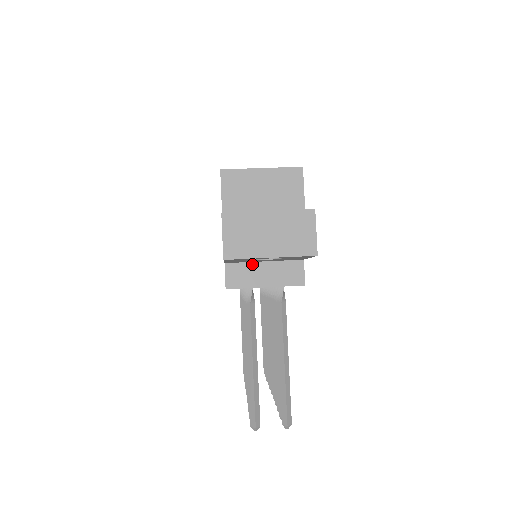
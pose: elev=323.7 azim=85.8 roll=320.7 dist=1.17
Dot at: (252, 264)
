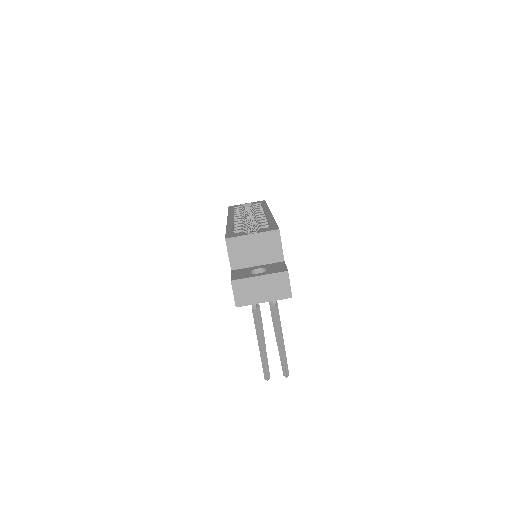
Dot at: occluded
